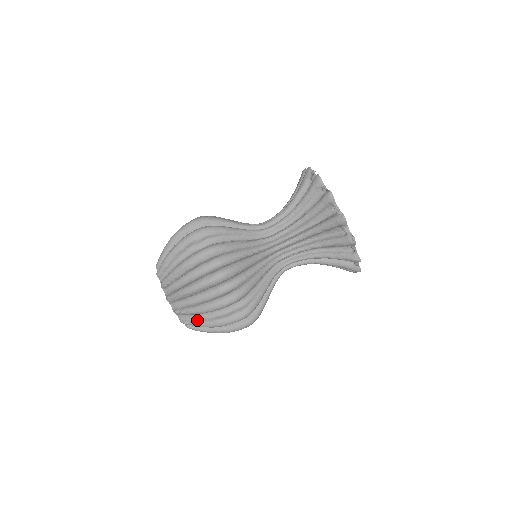
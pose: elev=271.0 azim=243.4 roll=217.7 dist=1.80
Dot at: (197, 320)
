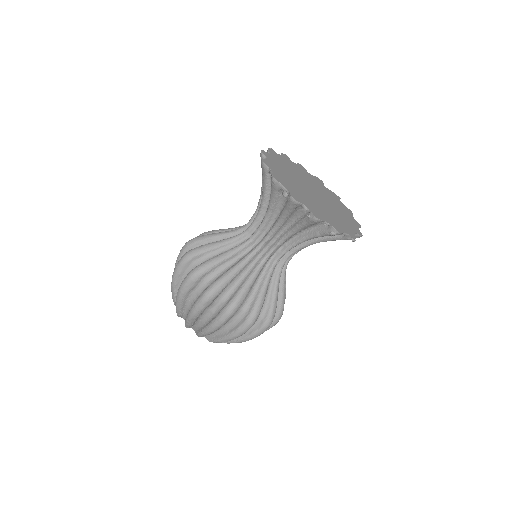
Dot at: occluded
